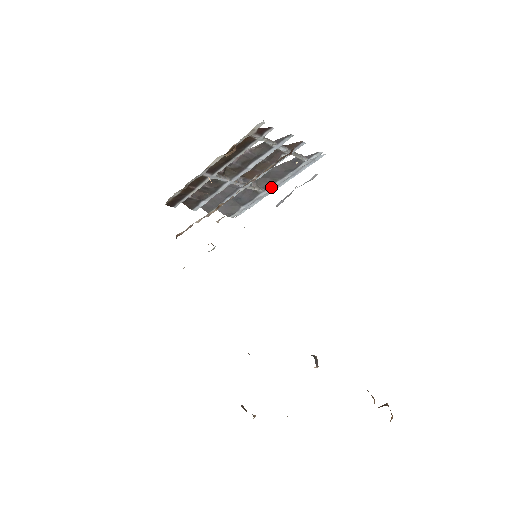
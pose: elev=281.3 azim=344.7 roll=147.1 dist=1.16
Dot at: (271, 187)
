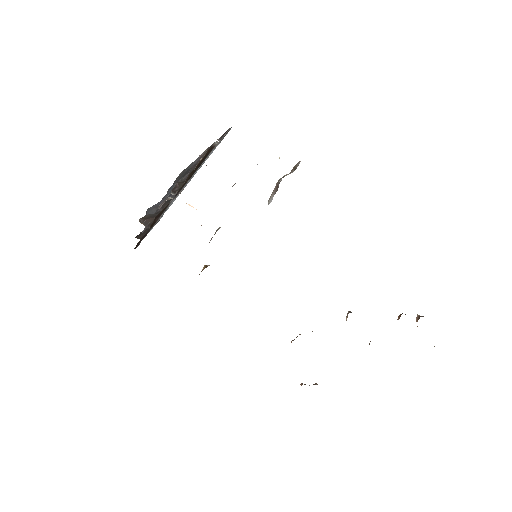
Dot at: (190, 180)
